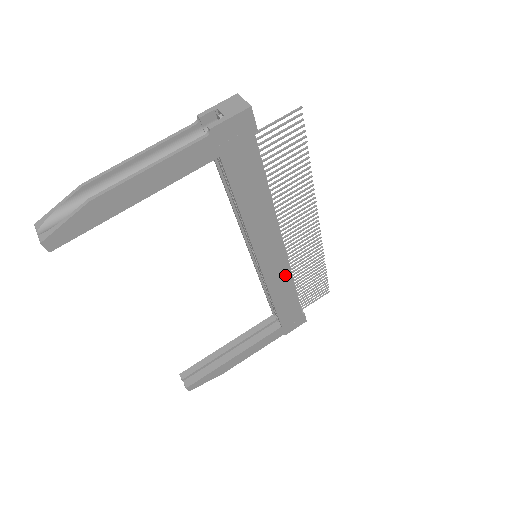
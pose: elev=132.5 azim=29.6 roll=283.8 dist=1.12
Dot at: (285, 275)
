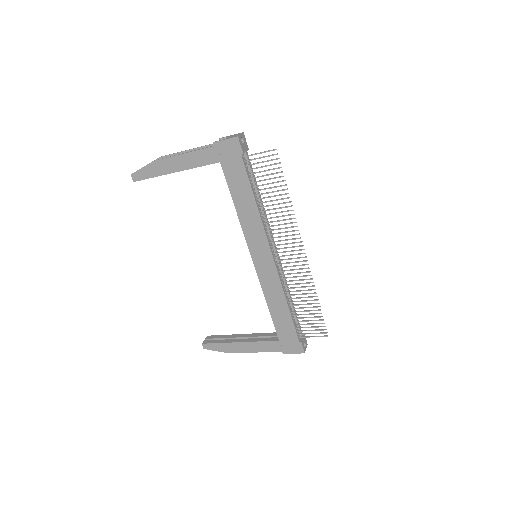
Dot at: (276, 285)
